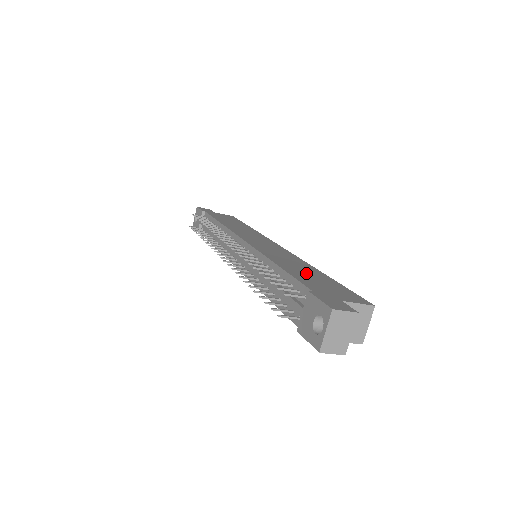
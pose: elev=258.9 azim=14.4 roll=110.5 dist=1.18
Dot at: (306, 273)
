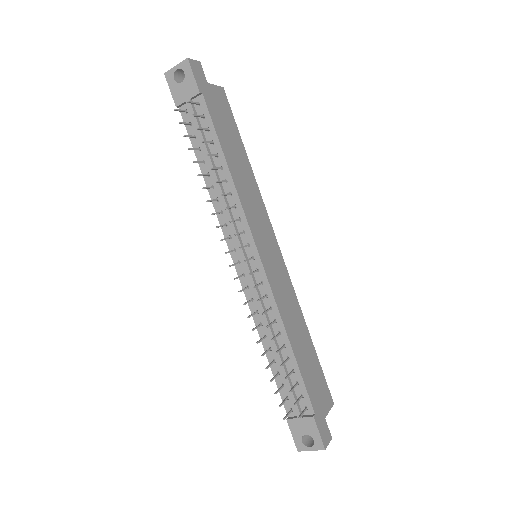
Dot at: (305, 354)
